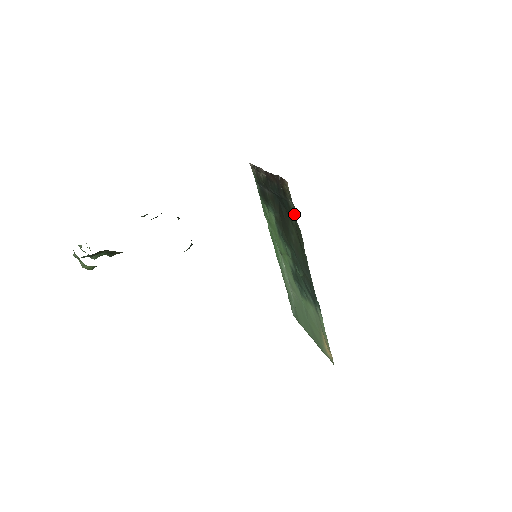
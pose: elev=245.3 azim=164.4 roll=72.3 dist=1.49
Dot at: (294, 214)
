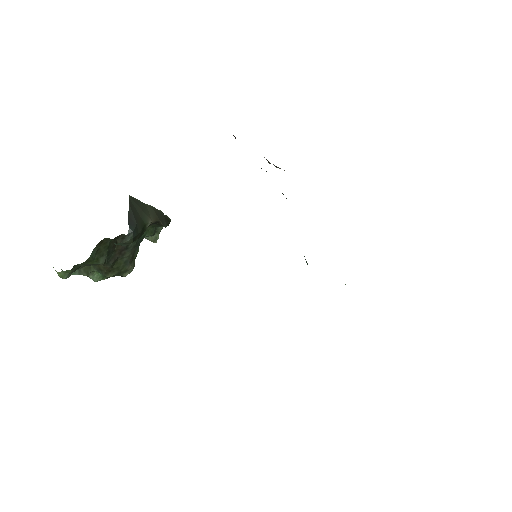
Dot at: occluded
